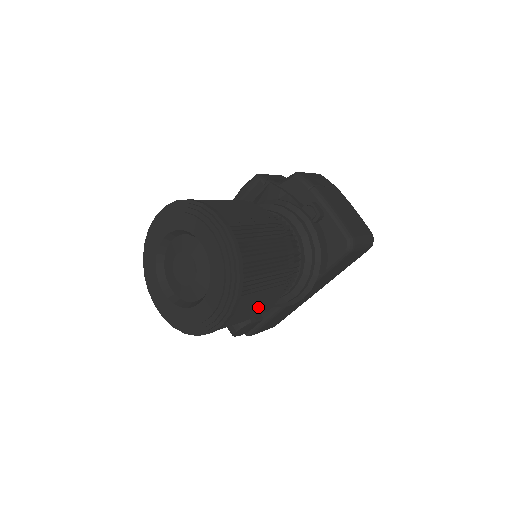
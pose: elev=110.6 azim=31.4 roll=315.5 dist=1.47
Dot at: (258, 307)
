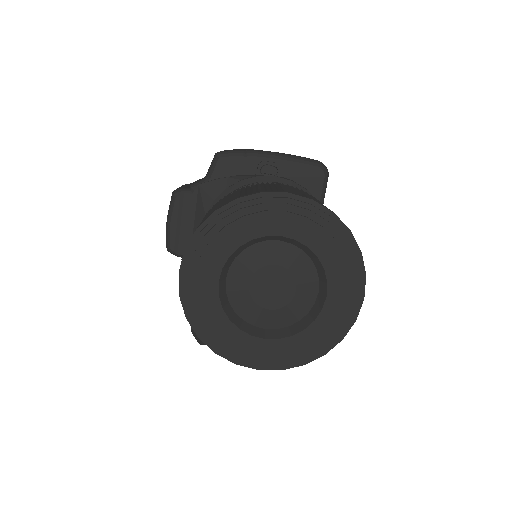
Dot at: occluded
